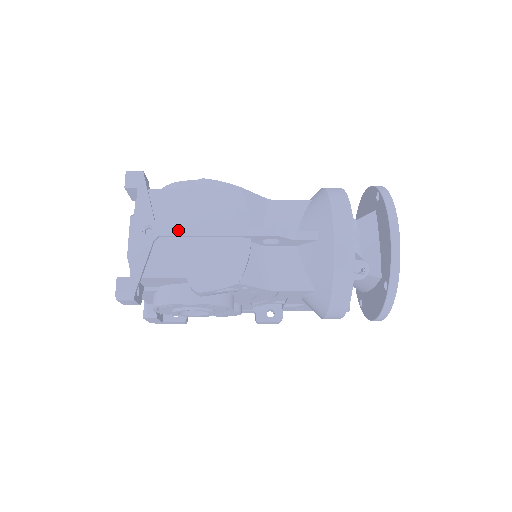
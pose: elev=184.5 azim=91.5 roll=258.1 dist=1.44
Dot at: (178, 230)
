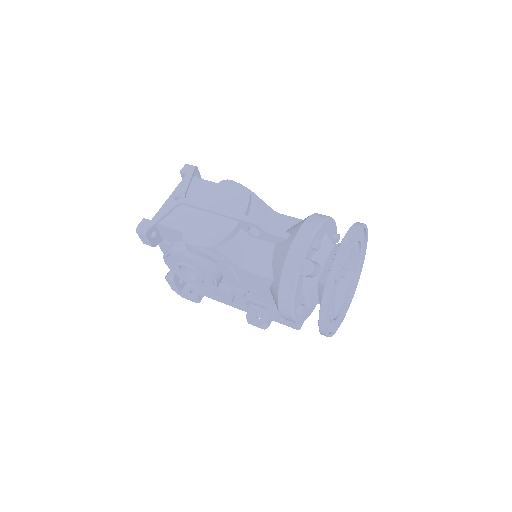
Dot at: (195, 203)
